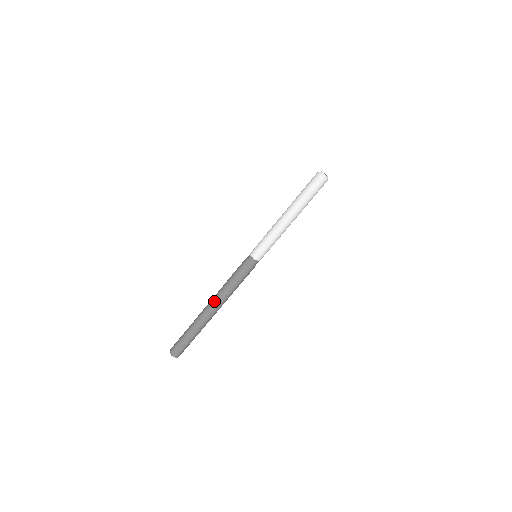
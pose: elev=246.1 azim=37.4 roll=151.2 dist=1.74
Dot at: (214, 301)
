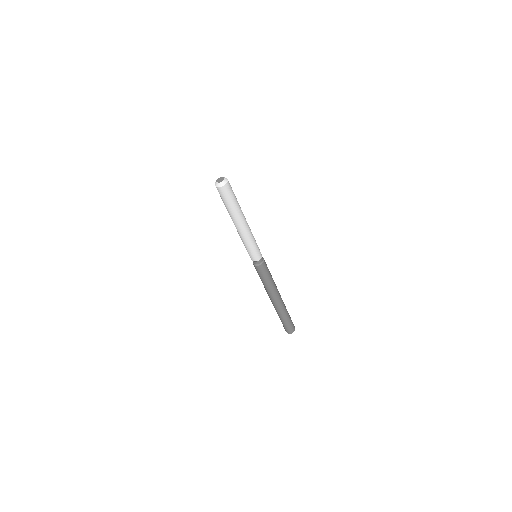
Dot at: occluded
